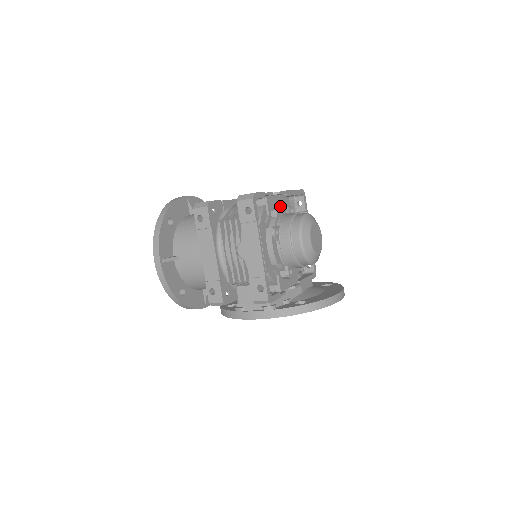
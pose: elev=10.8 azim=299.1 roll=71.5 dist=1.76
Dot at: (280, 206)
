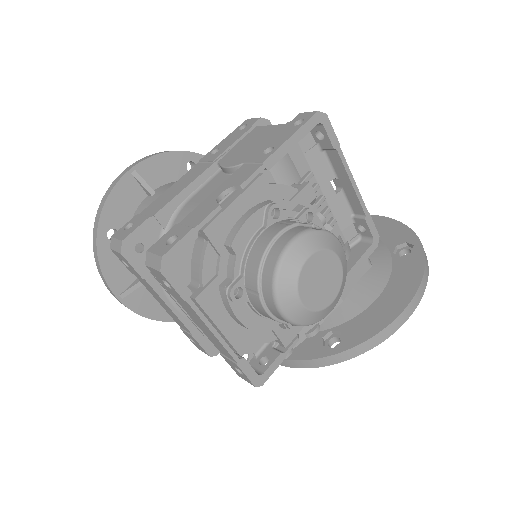
Dot at: (241, 228)
